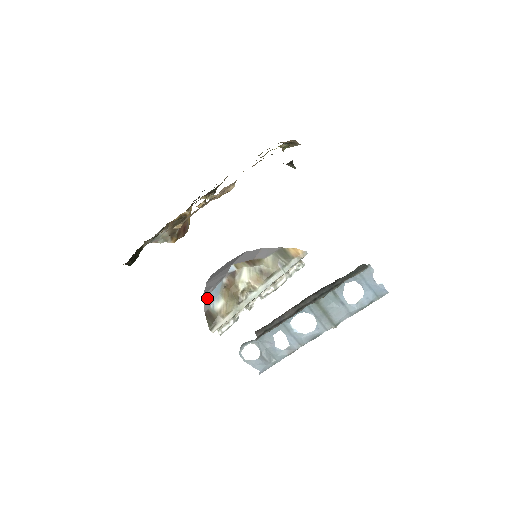
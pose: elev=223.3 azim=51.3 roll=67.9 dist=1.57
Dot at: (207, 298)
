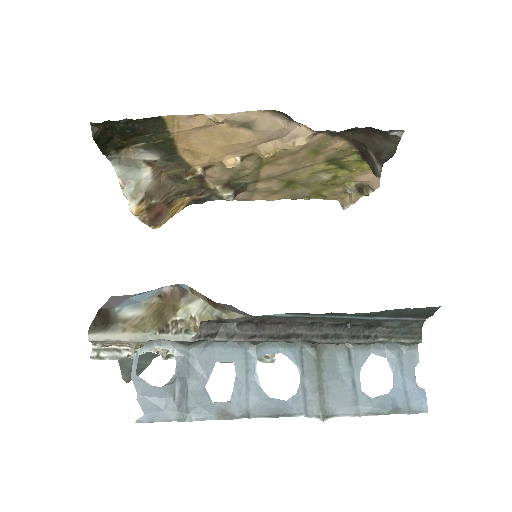
Dot at: (117, 300)
